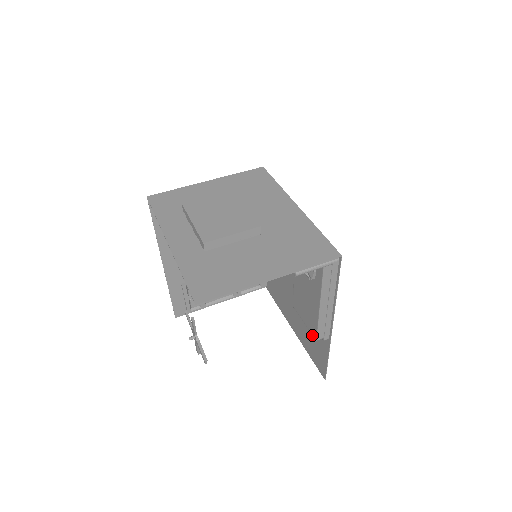
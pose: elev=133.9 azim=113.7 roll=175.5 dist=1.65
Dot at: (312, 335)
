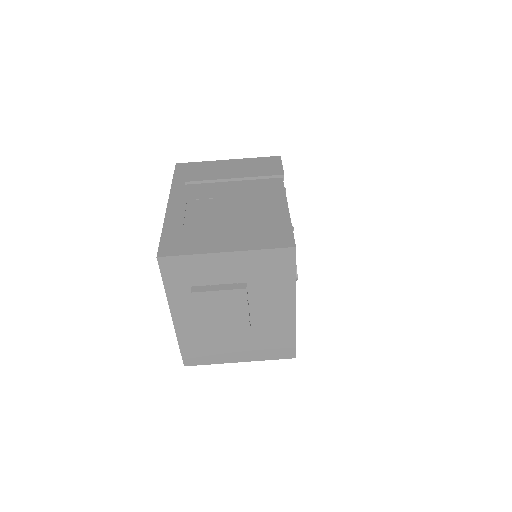
Dot at: occluded
